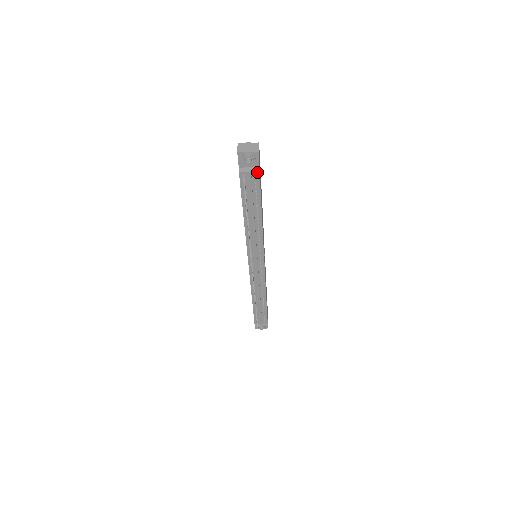
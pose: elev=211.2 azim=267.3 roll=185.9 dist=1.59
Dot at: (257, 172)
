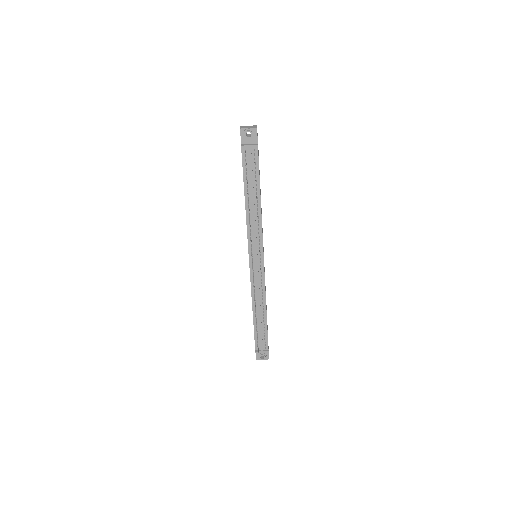
Dot at: (256, 146)
